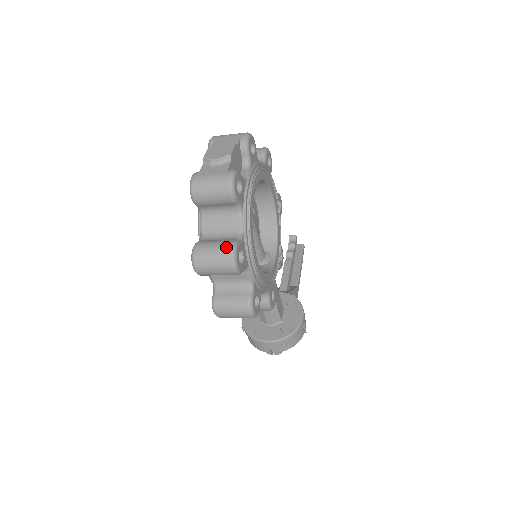
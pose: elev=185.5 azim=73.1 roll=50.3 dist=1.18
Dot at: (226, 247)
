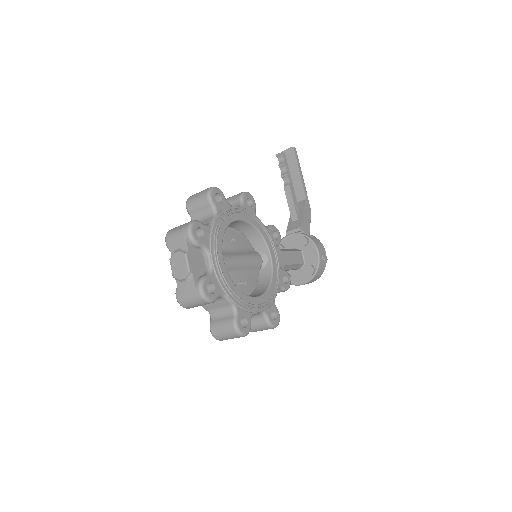
Dot at: (230, 329)
